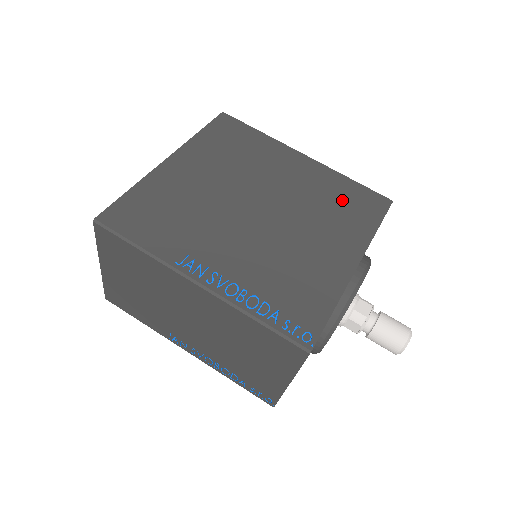
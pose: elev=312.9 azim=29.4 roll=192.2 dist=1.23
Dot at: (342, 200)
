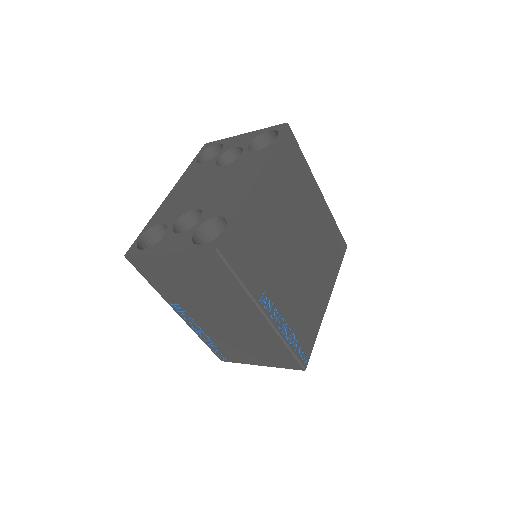
Dot at: (330, 243)
